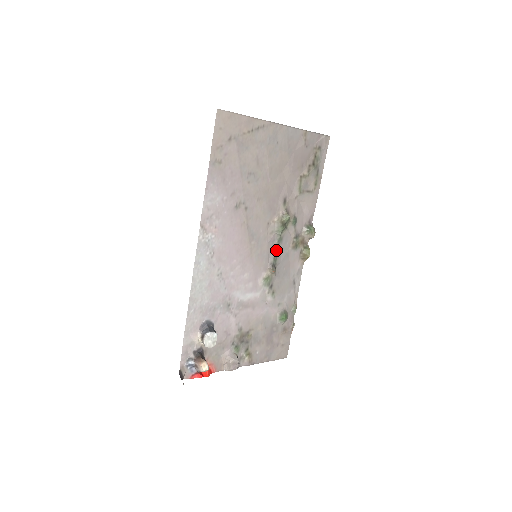
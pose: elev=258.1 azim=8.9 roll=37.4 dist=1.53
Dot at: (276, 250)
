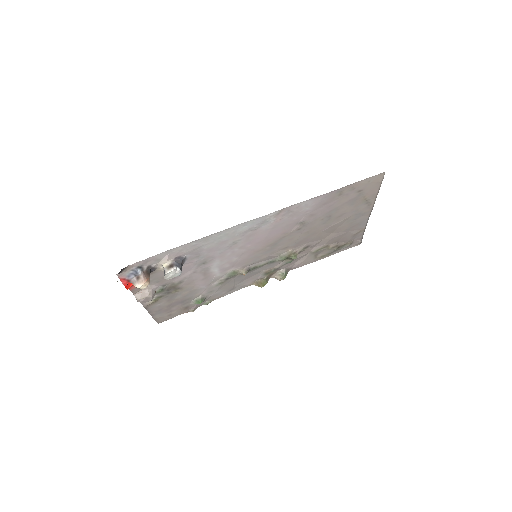
Dot at: (262, 264)
